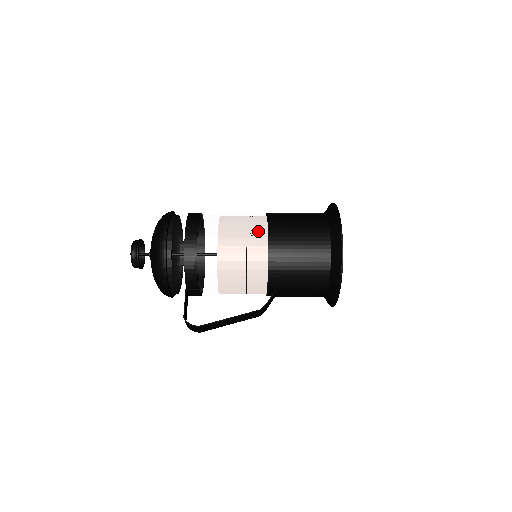
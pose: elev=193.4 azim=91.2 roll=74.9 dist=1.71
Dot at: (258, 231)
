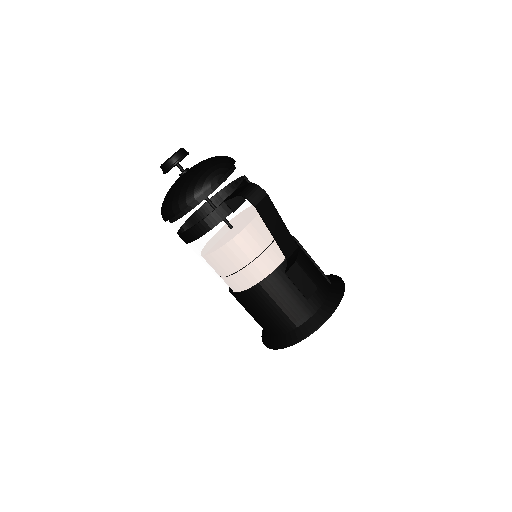
Dot at: occluded
